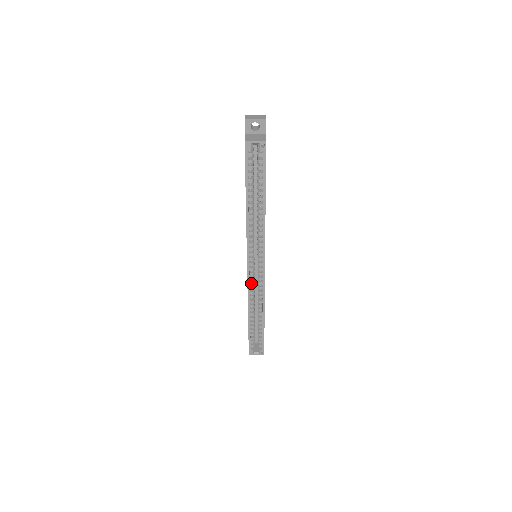
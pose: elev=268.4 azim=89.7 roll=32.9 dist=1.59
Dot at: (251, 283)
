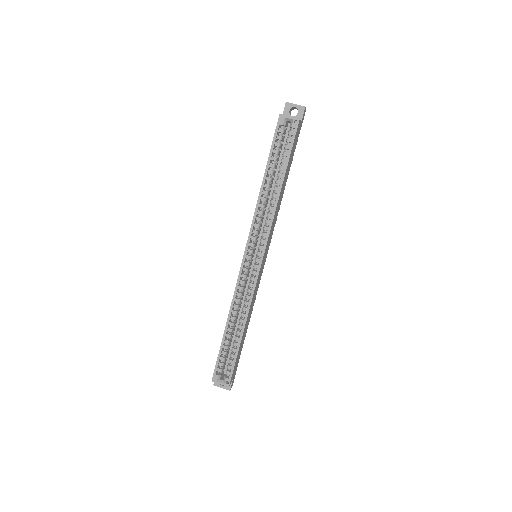
Dot at: (241, 281)
